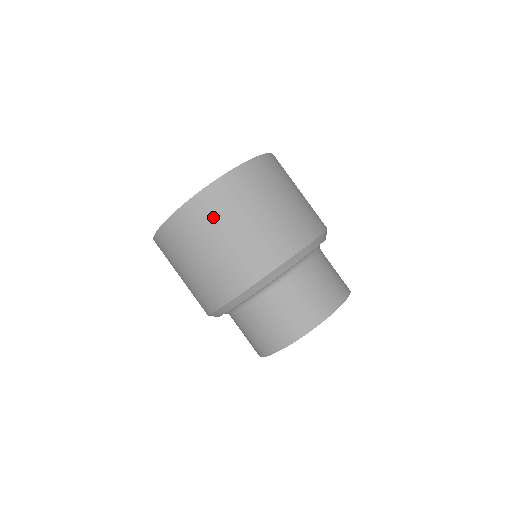
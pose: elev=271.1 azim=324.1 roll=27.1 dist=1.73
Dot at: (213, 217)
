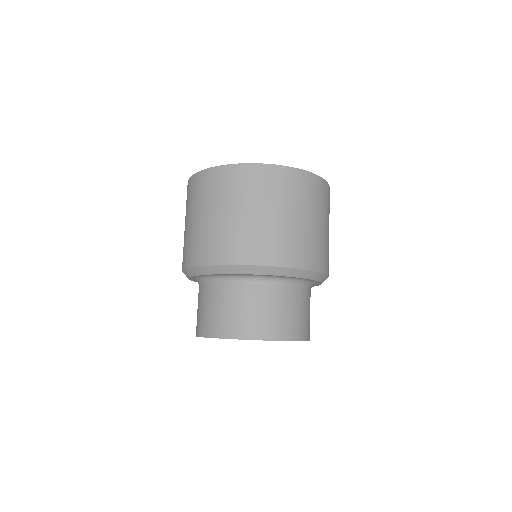
Dot at: (226, 191)
